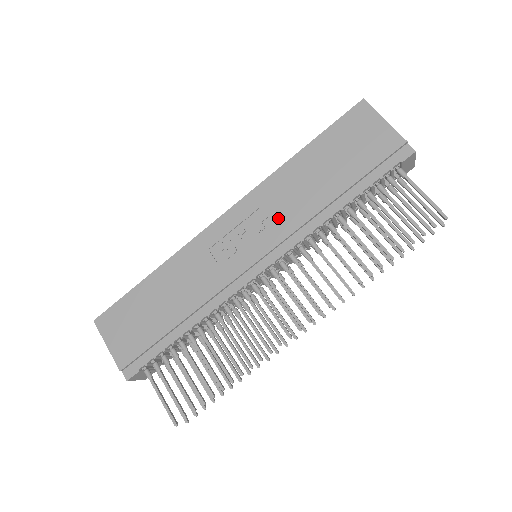
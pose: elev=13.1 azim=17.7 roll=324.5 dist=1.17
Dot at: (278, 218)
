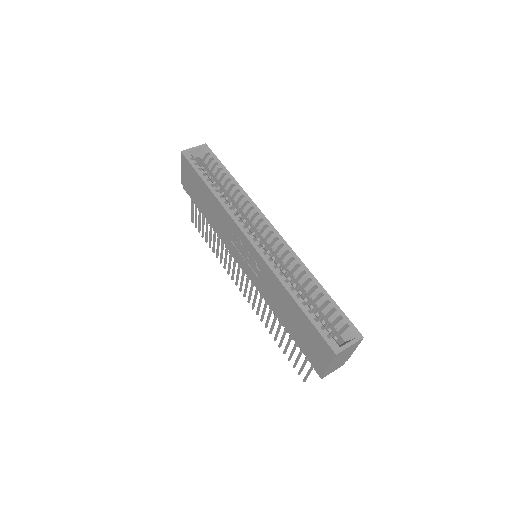
Dot at: (261, 281)
